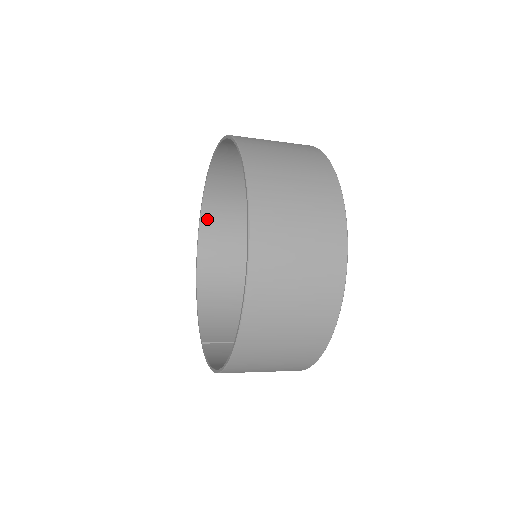
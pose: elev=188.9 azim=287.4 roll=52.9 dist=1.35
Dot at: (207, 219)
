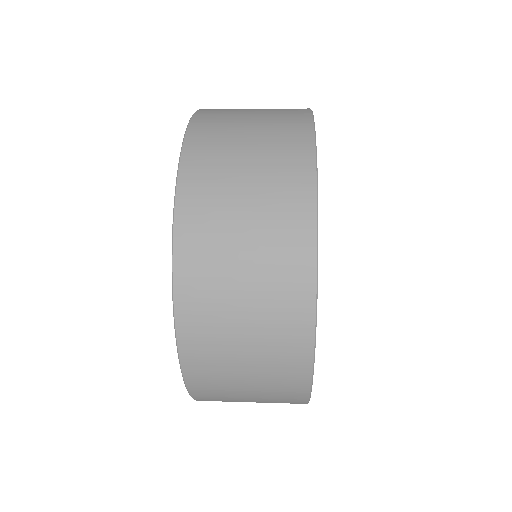
Dot at: occluded
